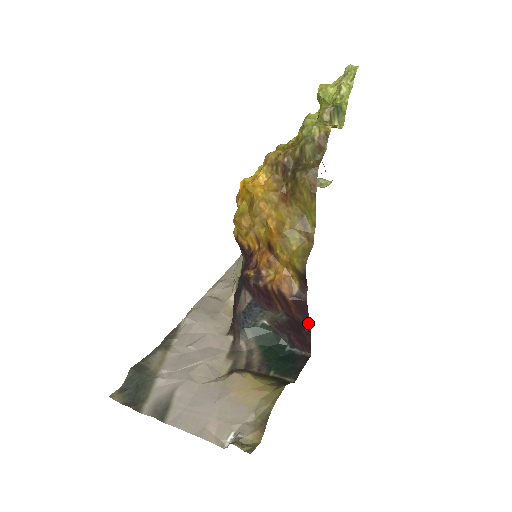
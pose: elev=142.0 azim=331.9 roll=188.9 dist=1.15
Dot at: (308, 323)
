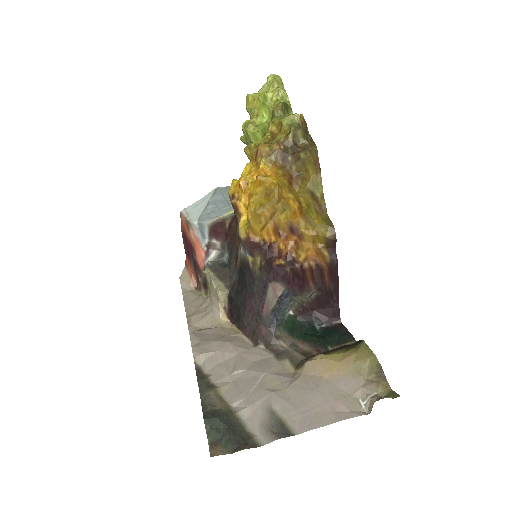
Dot at: (337, 289)
